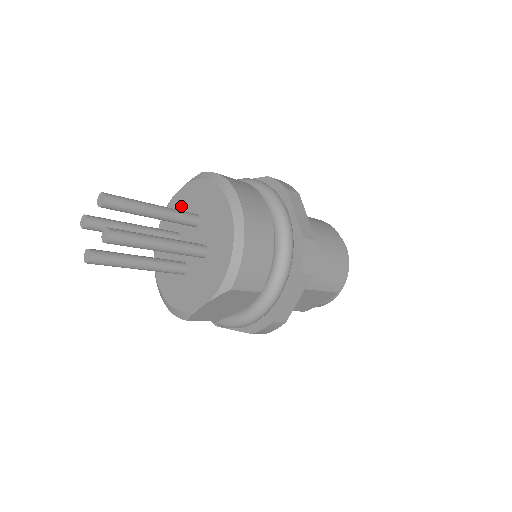
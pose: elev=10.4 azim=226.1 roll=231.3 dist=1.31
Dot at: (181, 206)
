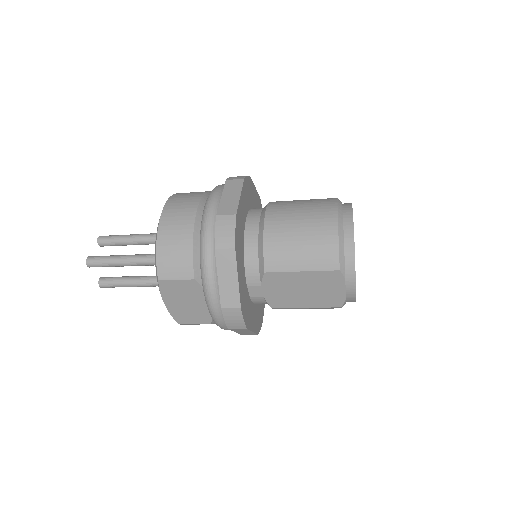
Dot at: occluded
